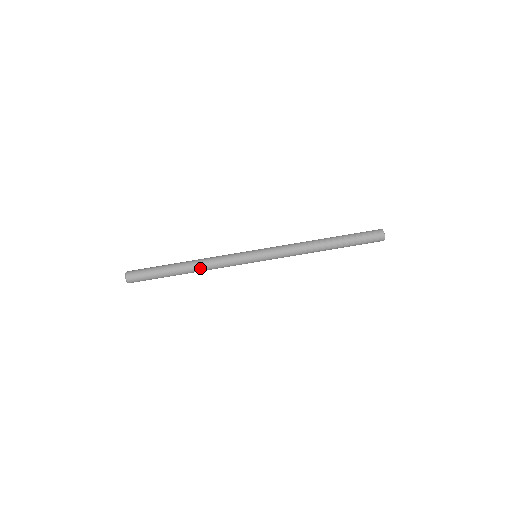
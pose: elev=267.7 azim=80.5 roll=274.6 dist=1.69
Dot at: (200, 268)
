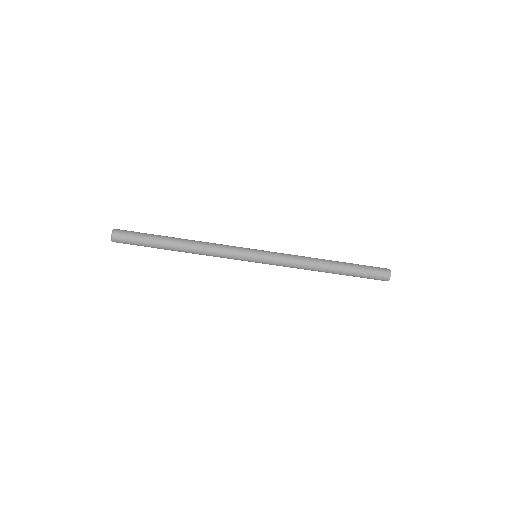
Dot at: (194, 252)
